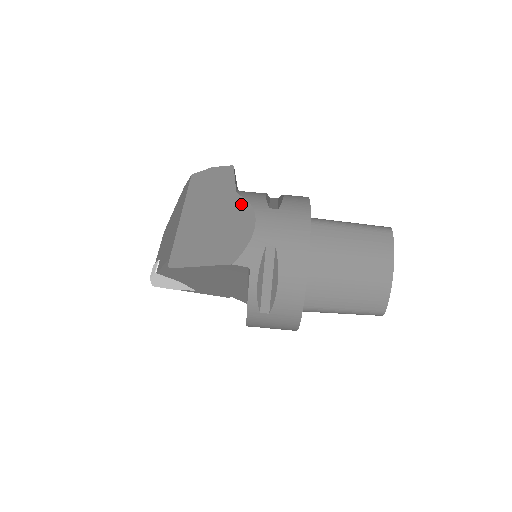
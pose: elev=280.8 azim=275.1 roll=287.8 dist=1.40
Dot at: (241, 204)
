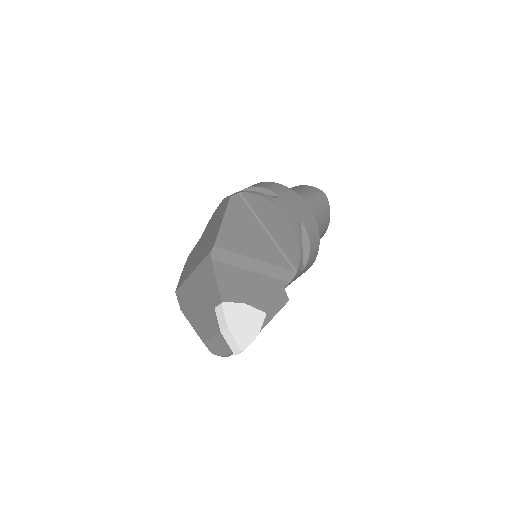
Dot at: (207, 226)
